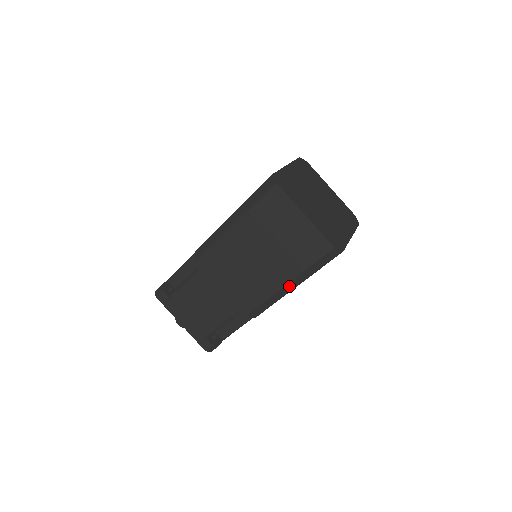
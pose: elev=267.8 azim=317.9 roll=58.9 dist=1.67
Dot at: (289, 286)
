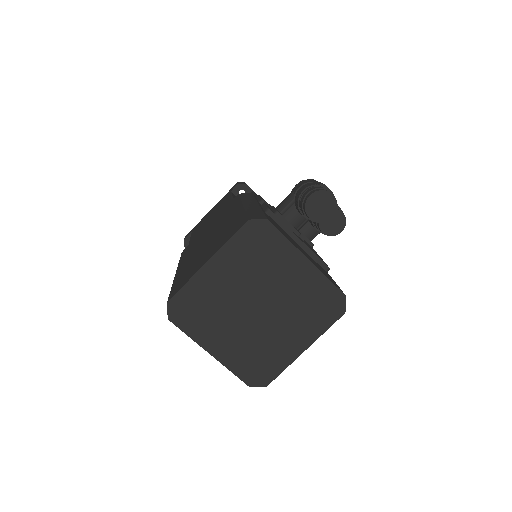
Dot at: occluded
